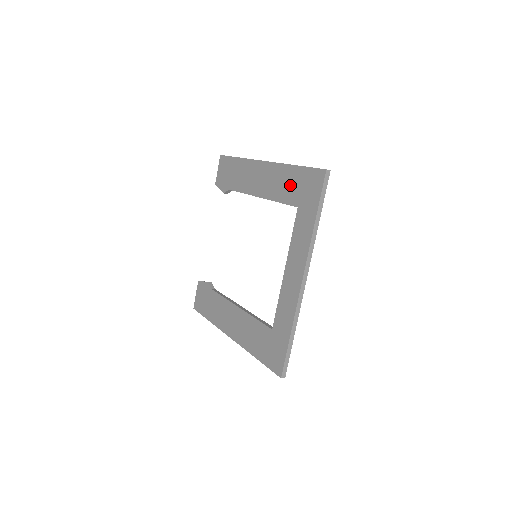
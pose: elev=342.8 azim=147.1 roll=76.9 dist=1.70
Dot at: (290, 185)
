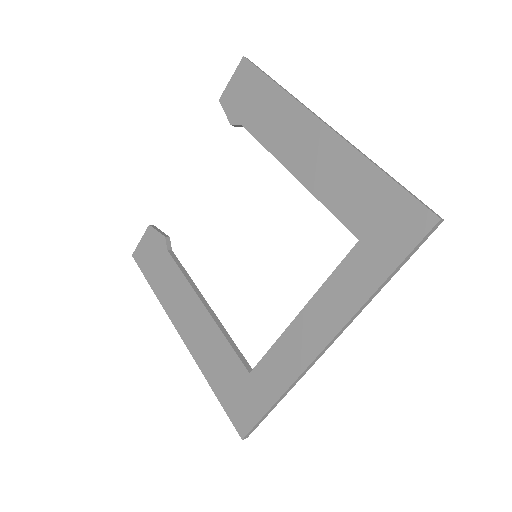
Dot at: (359, 196)
